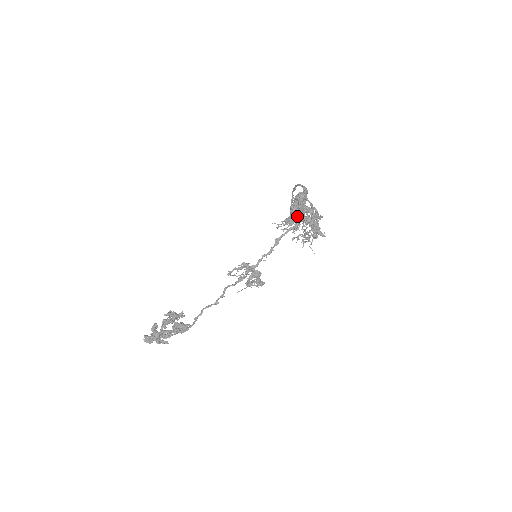
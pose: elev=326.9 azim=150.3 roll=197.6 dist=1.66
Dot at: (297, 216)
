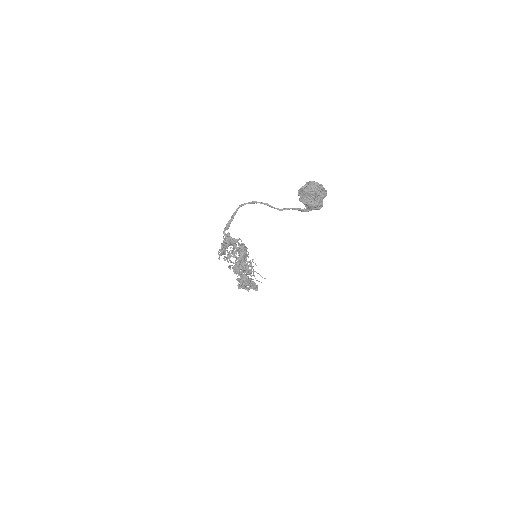
Dot at: (220, 250)
